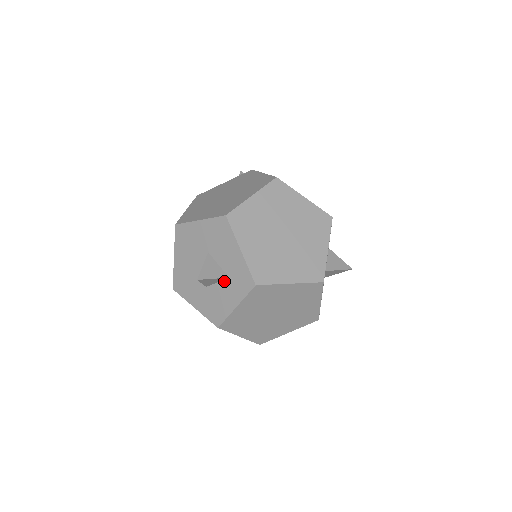
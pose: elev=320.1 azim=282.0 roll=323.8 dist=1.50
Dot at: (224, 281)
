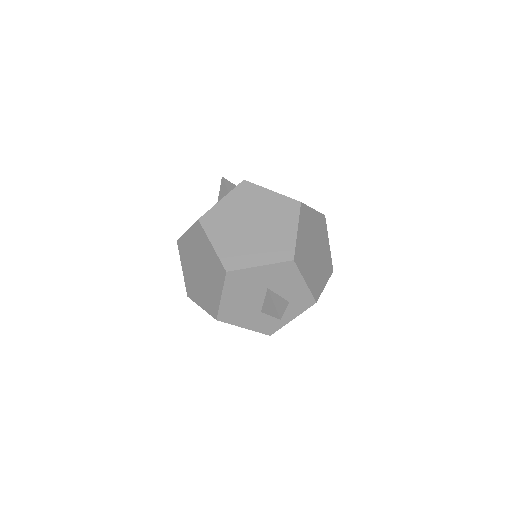
Dot at: occluded
